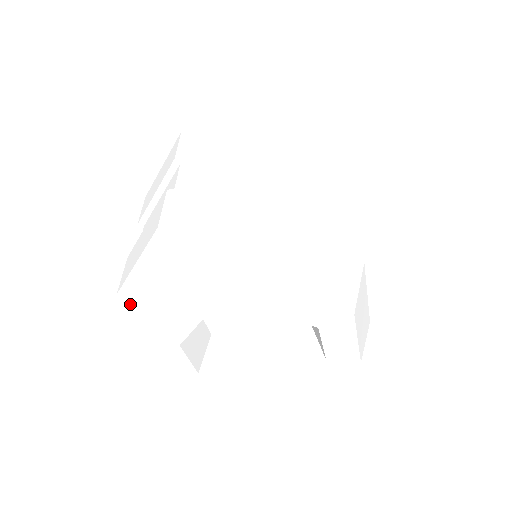
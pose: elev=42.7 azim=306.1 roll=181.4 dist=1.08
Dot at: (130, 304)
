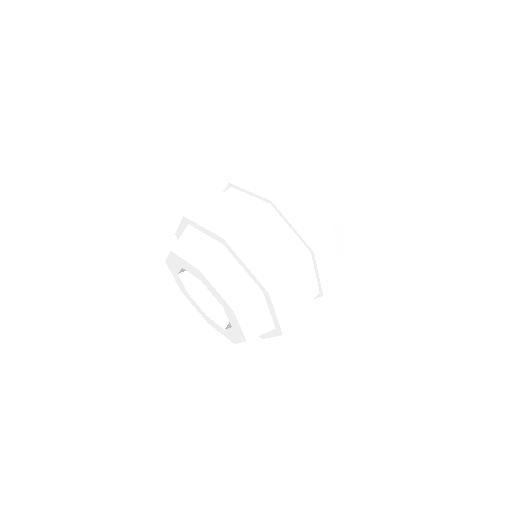
Dot at: occluded
